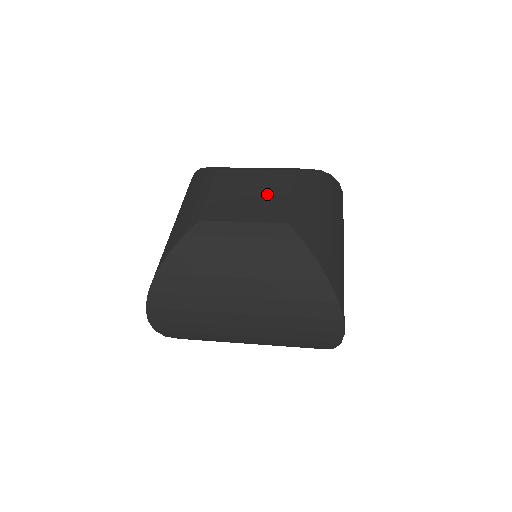
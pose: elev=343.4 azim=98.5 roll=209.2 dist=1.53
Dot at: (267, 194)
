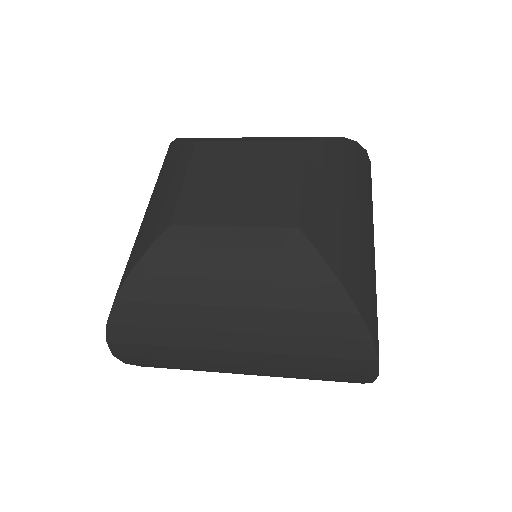
Dot at: (267, 180)
